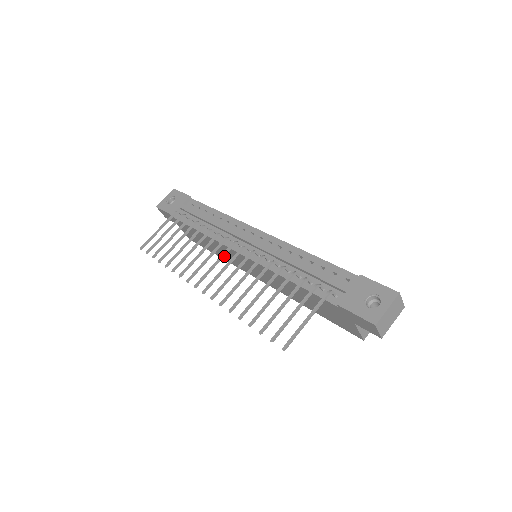
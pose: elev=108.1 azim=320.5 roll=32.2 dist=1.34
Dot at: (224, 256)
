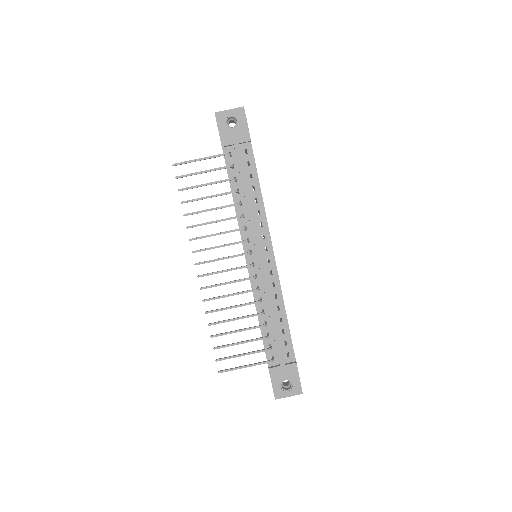
Dot at: occluded
